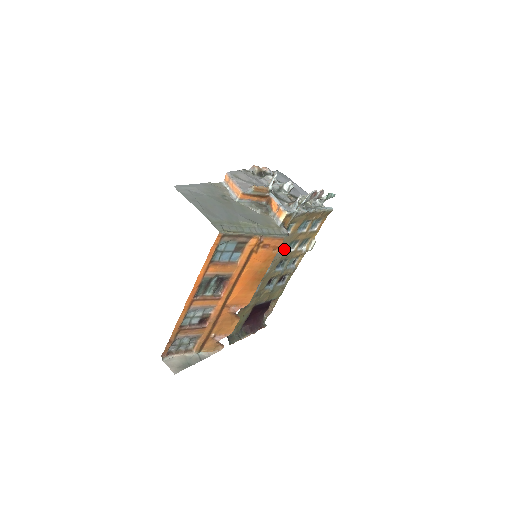
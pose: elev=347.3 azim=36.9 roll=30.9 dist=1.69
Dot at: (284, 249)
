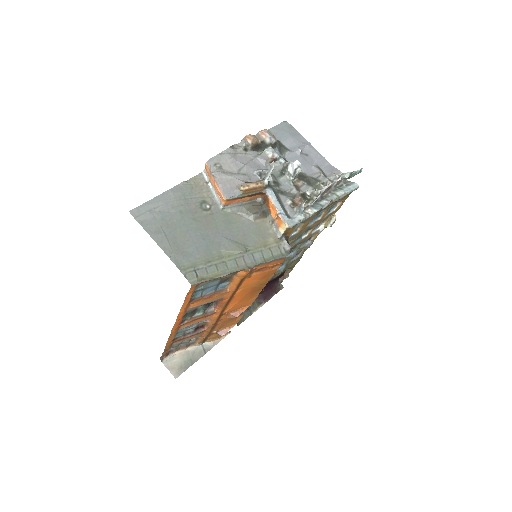
Dot at: (292, 242)
